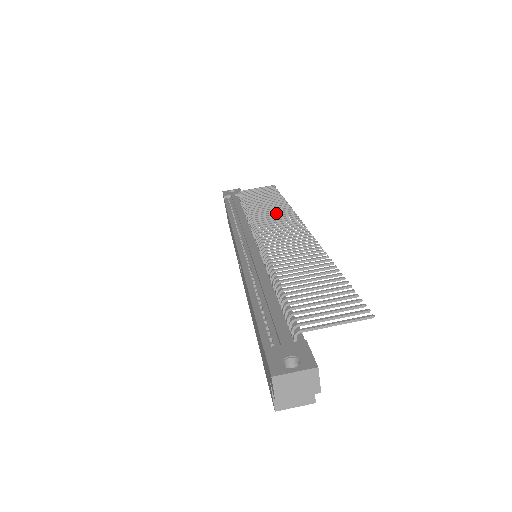
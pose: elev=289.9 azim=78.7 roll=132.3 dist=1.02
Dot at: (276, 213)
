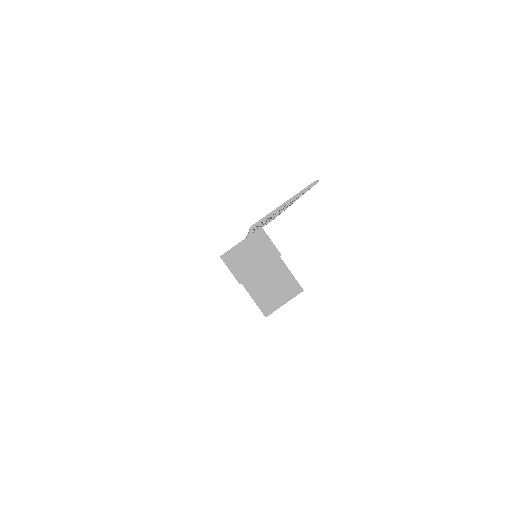
Dot at: occluded
